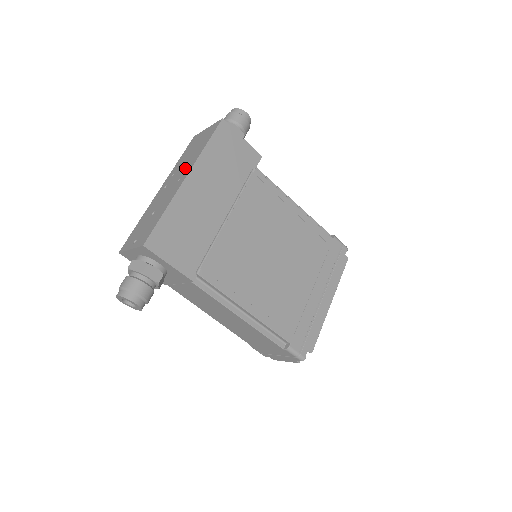
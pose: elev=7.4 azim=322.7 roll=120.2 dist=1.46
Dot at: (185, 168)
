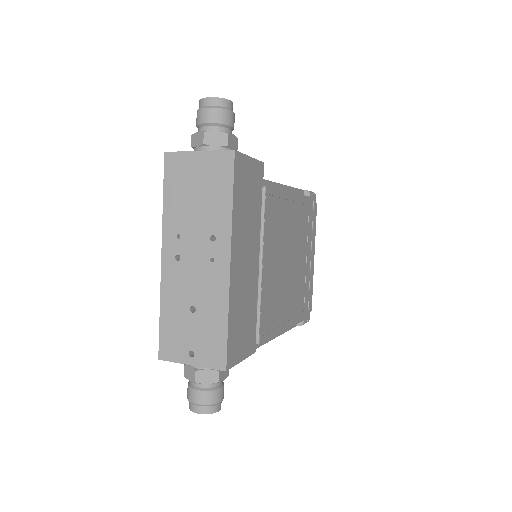
Dot at: (210, 238)
